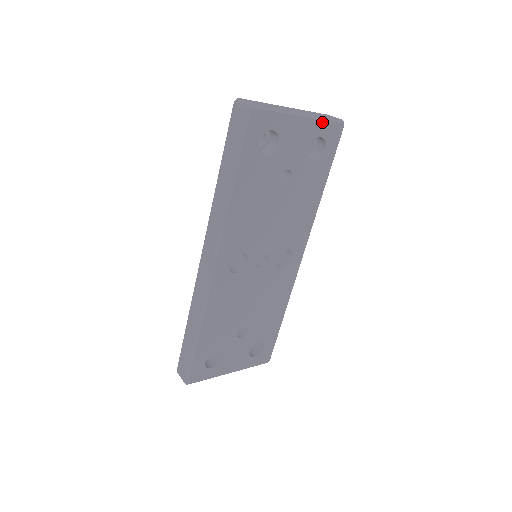
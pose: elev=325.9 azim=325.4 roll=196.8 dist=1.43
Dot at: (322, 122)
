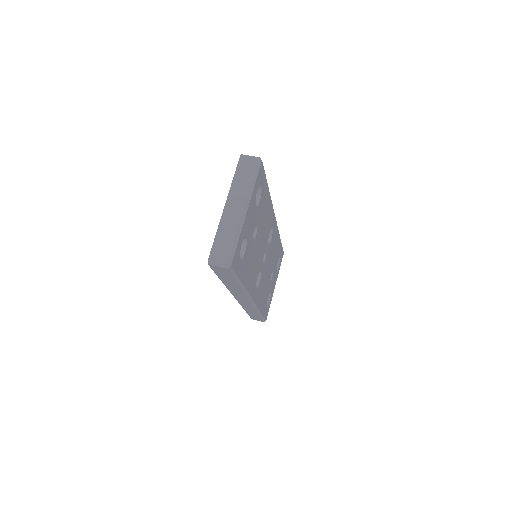
Dot at: (254, 188)
